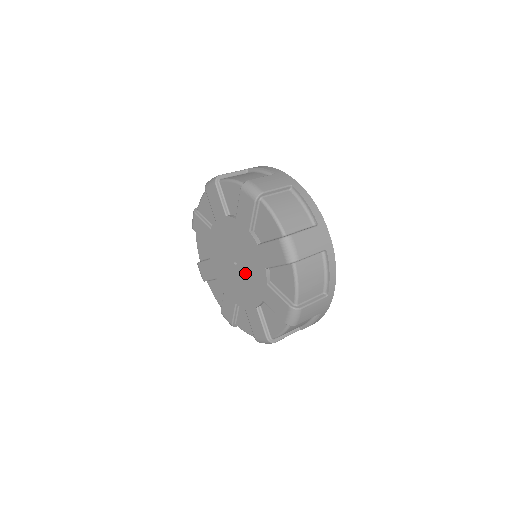
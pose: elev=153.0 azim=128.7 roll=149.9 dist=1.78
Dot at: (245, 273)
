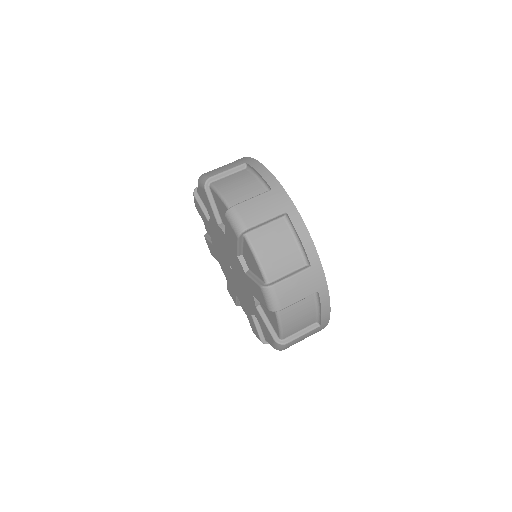
Dot at: (236, 283)
